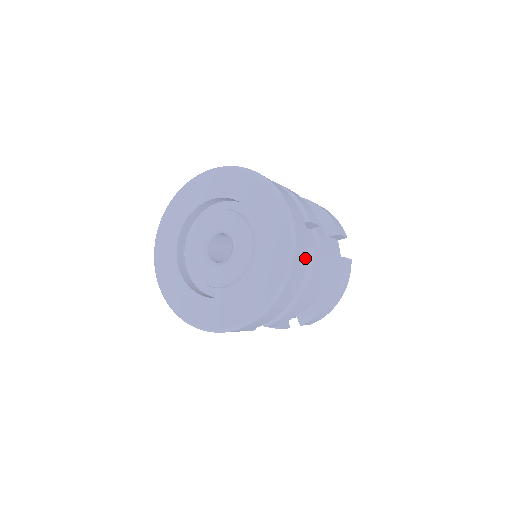
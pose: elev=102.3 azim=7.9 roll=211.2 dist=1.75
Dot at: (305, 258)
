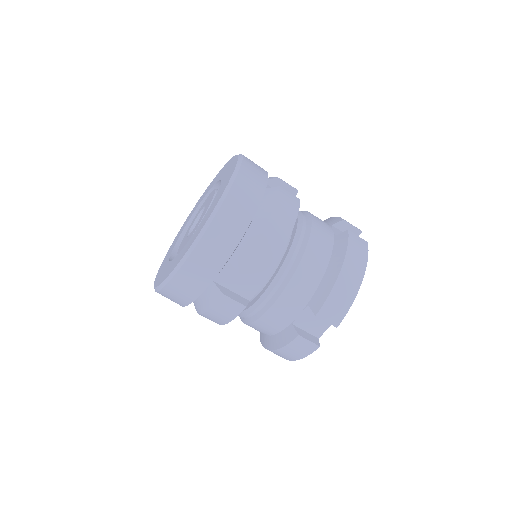
Dot at: (261, 184)
